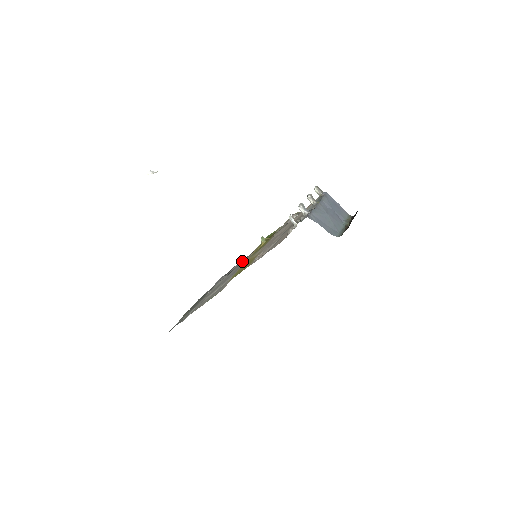
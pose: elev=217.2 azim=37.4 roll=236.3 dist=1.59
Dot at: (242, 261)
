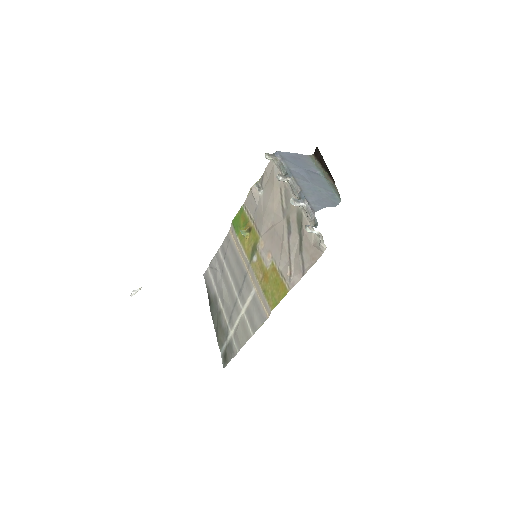
Dot at: (224, 255)
